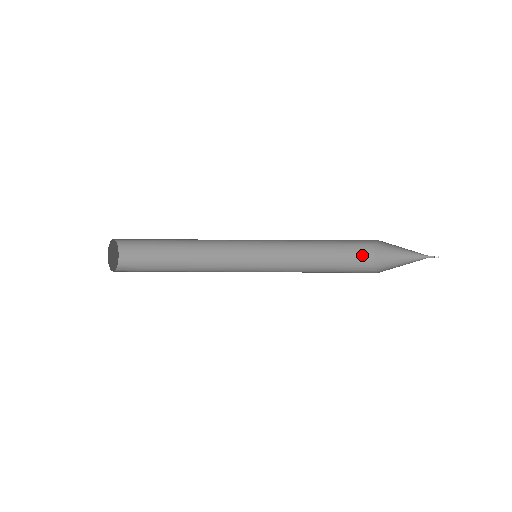
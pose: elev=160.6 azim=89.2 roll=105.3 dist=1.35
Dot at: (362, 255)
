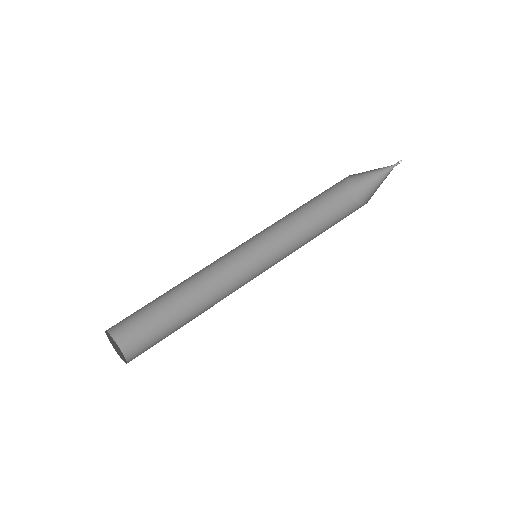
Dot at: (339, 198)
